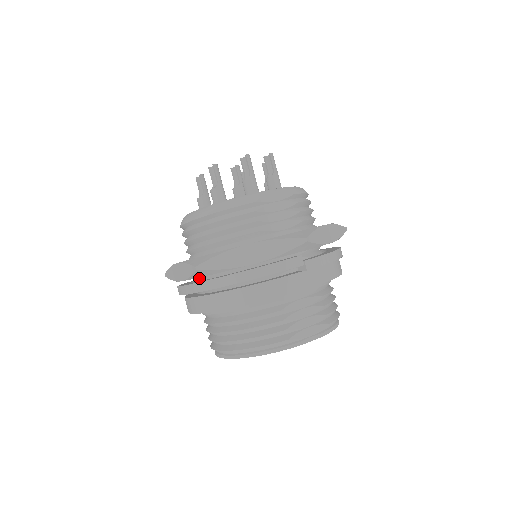
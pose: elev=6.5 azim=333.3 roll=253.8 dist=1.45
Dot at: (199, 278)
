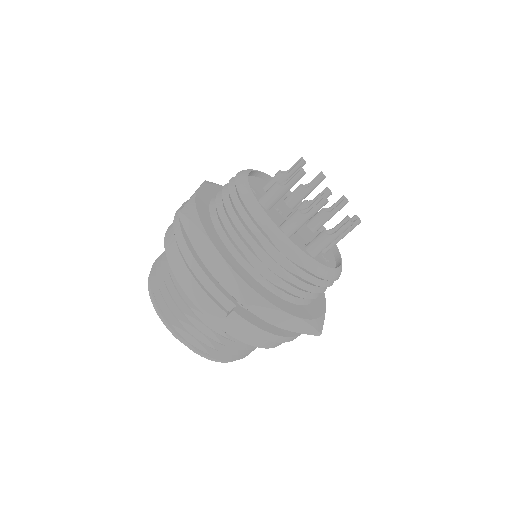
Dot at: occluded
